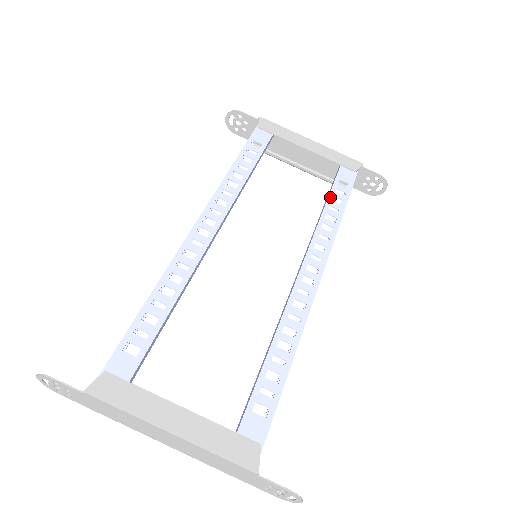
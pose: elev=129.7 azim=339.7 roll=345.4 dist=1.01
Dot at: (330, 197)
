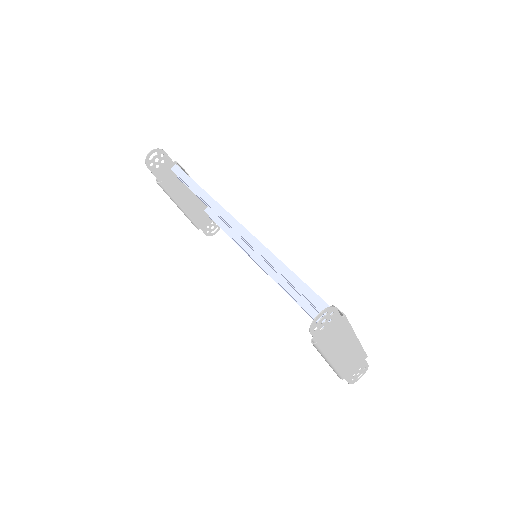
Dot at: occluded
